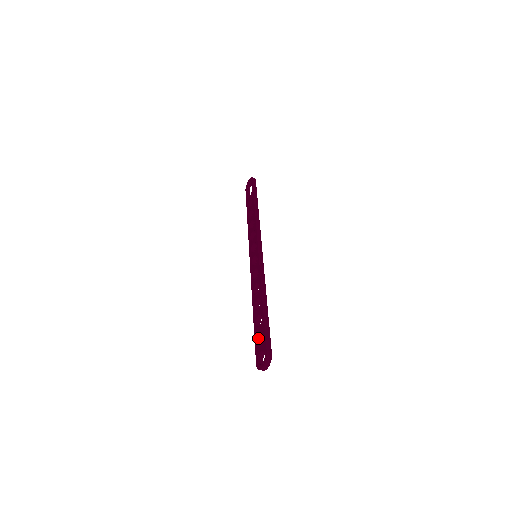
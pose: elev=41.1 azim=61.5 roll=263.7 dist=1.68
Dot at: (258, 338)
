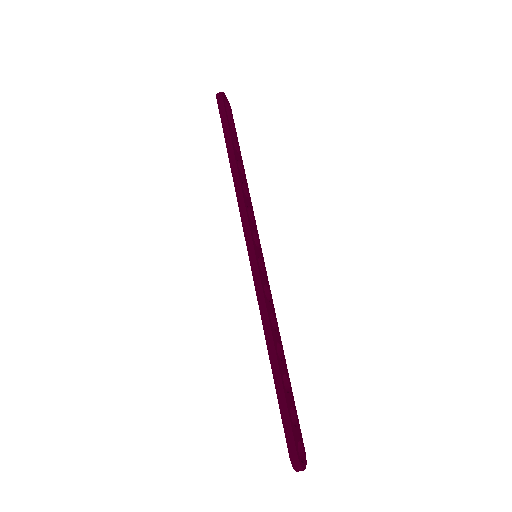
Dot at: occluded
